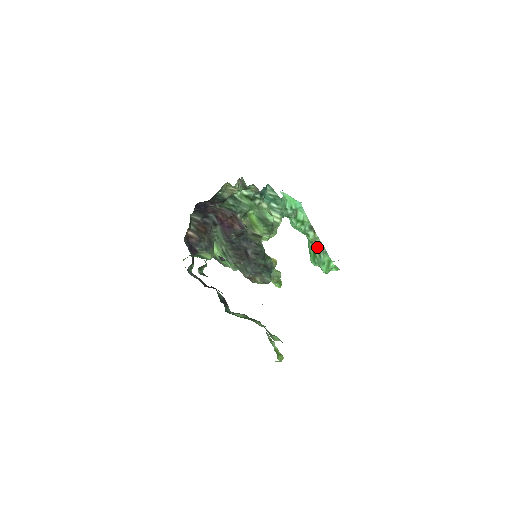
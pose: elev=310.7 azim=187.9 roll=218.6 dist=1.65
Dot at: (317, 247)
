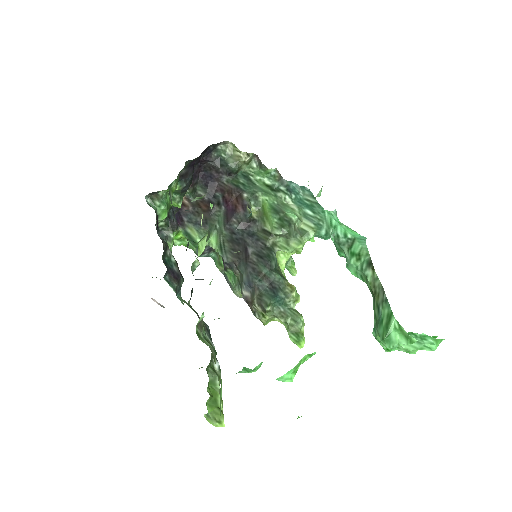
Dot at: (376, 296)
